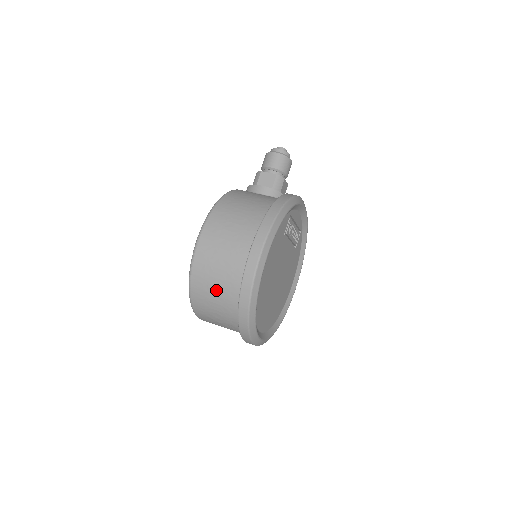
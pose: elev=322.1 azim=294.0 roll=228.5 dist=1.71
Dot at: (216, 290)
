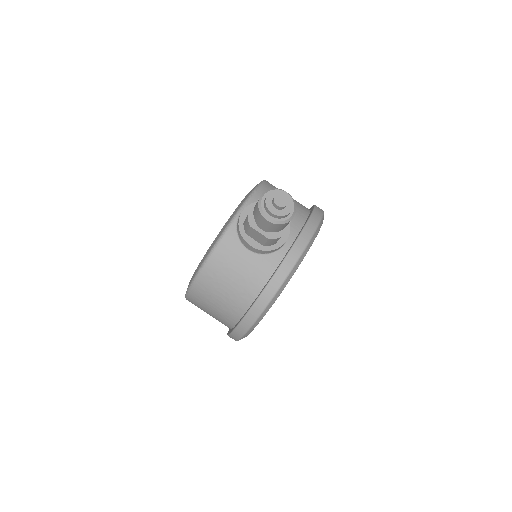
Dot at: occluded
